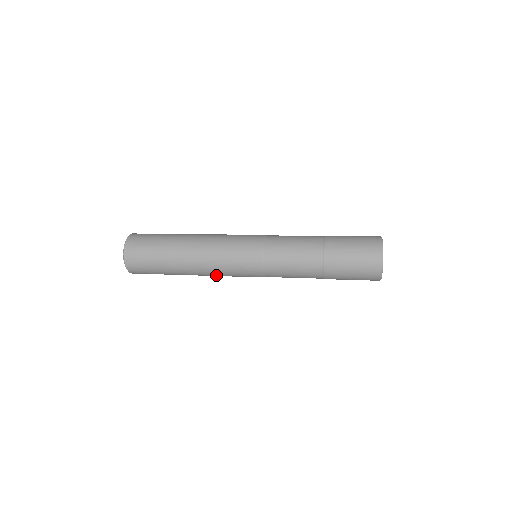
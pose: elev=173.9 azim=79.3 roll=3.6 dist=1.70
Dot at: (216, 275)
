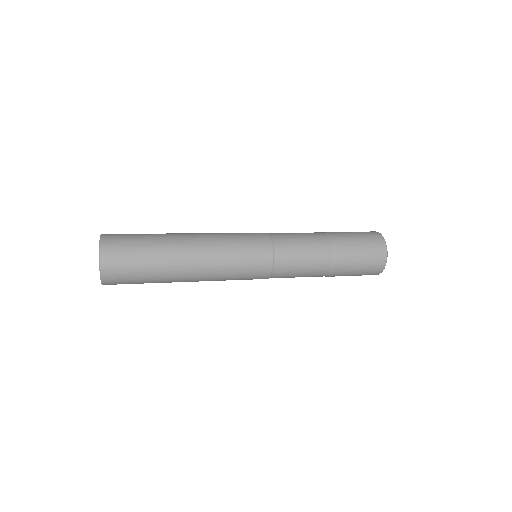
Dot at: (215, 278)
